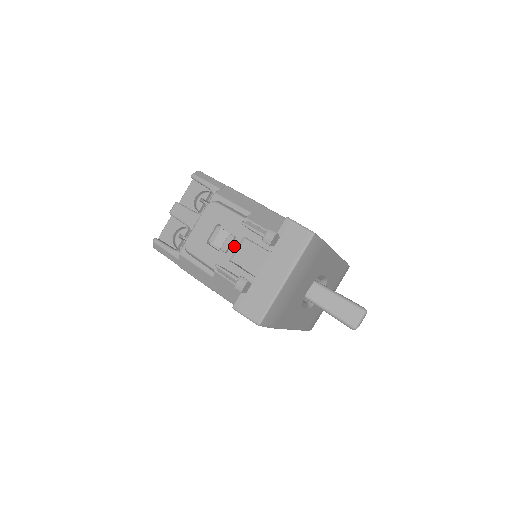
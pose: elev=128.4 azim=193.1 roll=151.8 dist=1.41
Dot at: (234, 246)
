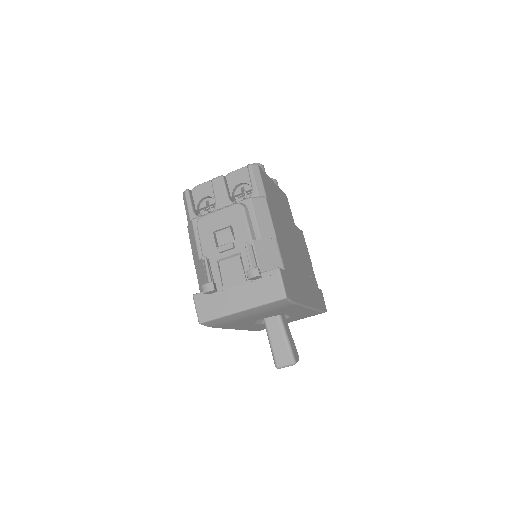
Dot at: (228, 253)
